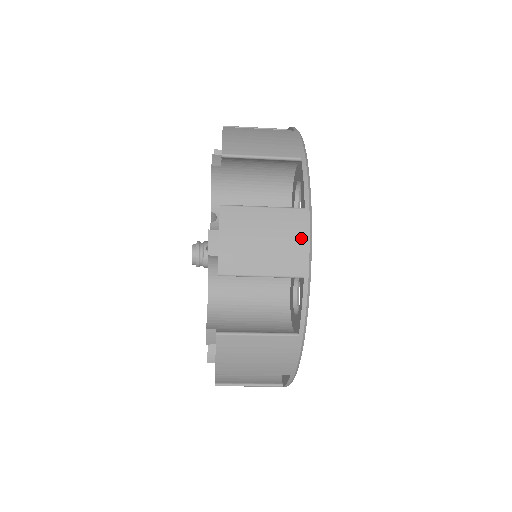
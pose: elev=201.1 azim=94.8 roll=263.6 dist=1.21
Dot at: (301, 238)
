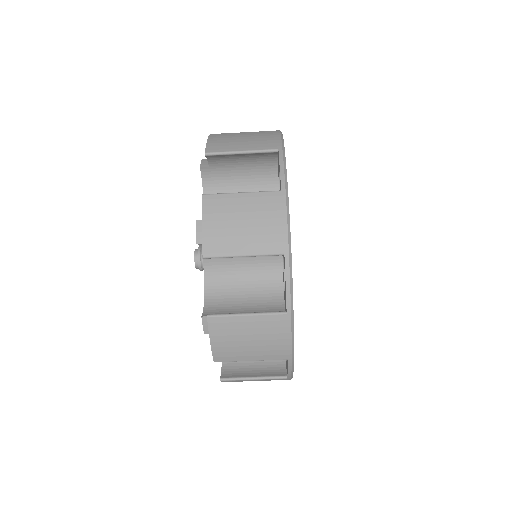
Dot at: (279, 217)
